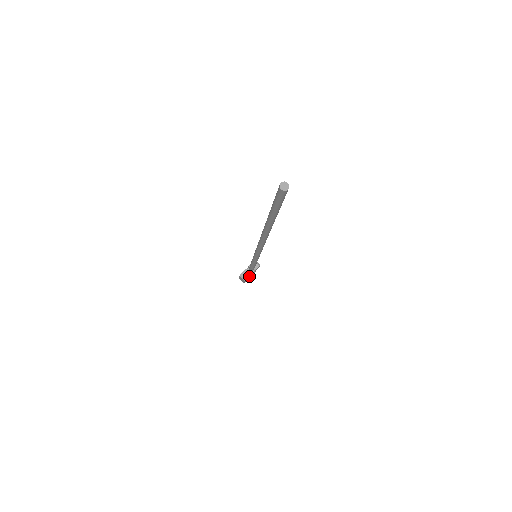
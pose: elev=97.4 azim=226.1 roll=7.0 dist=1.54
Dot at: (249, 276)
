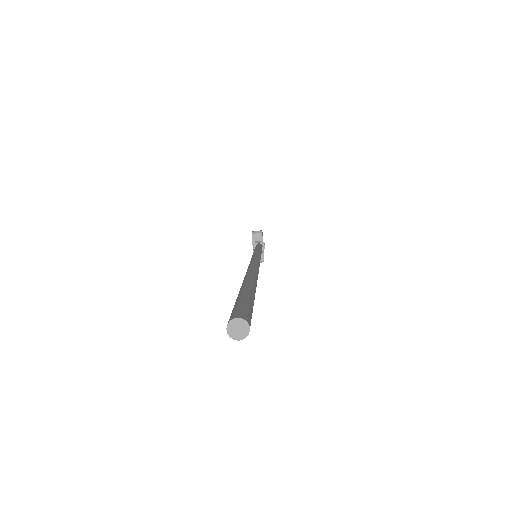
Dot at: (263, 253)
